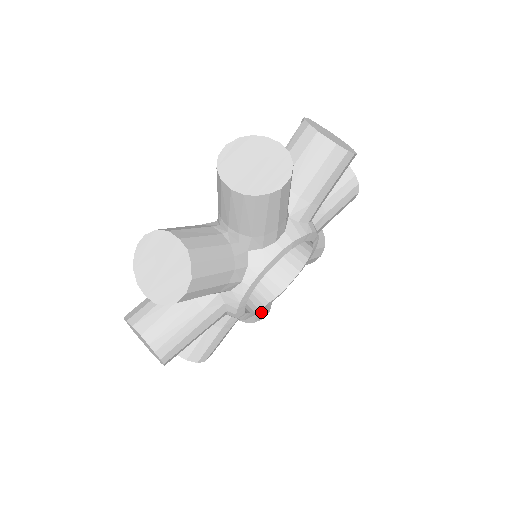
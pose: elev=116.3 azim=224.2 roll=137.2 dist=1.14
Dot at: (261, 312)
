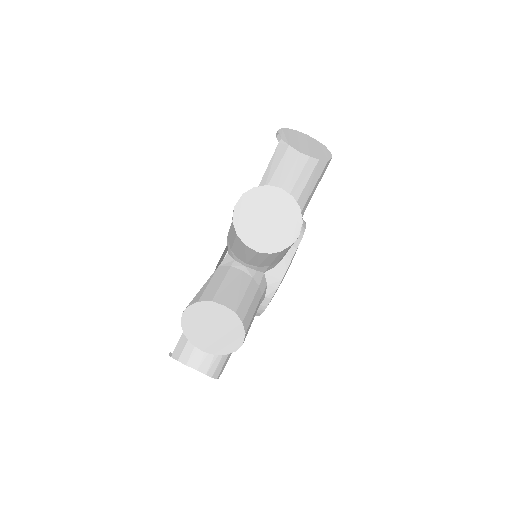
Dot at: occluded
